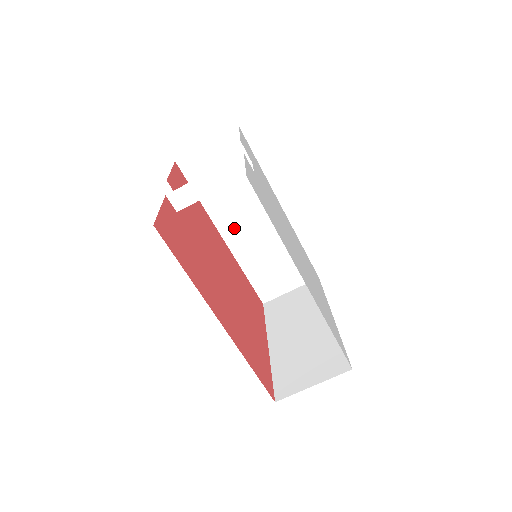
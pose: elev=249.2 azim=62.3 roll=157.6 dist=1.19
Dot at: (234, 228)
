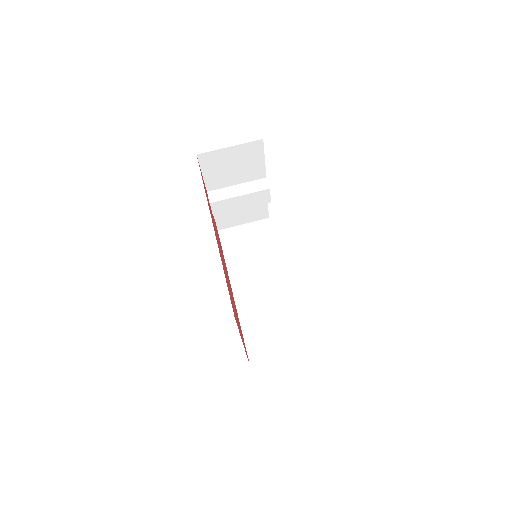
Dot at: (245, 286)
